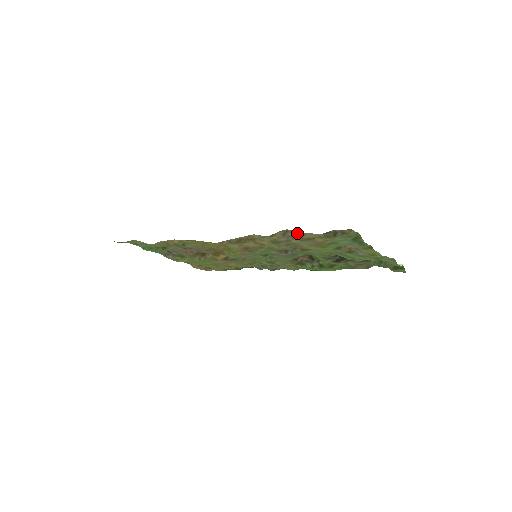
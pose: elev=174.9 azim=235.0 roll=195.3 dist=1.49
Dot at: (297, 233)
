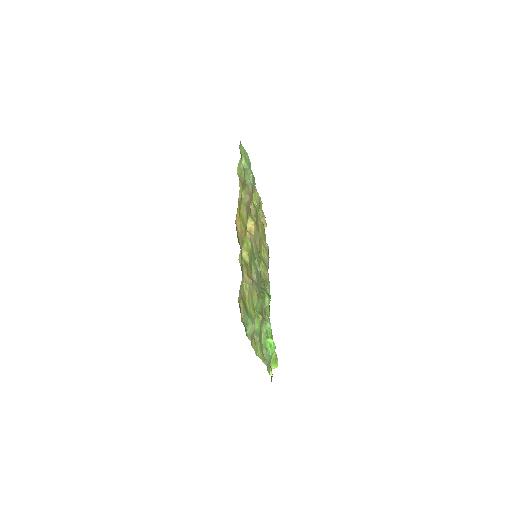
Dot at: (243, 282)
